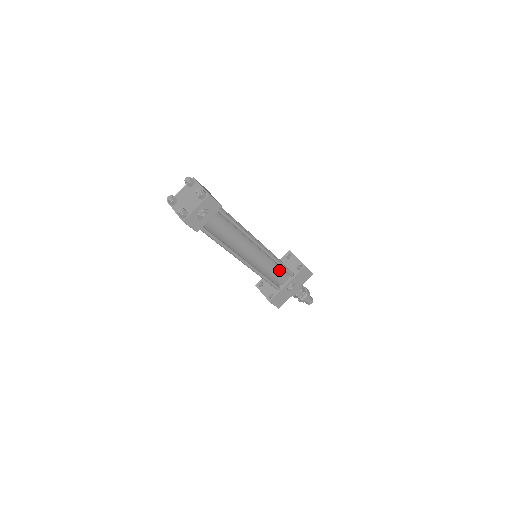
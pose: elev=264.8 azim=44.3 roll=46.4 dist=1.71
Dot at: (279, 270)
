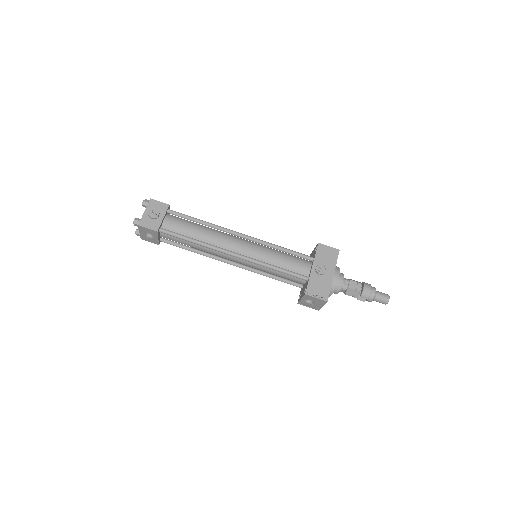
Dot at: (290, 258)
